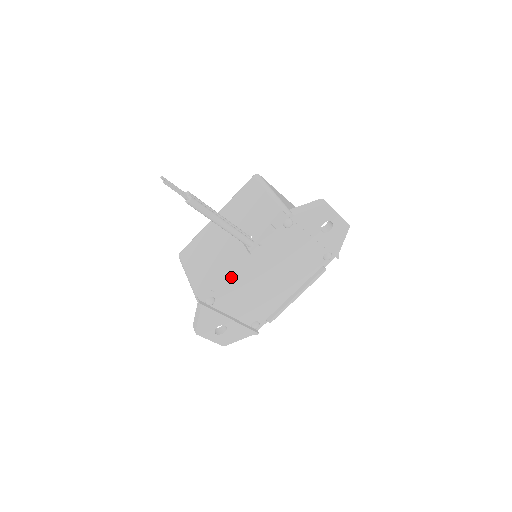
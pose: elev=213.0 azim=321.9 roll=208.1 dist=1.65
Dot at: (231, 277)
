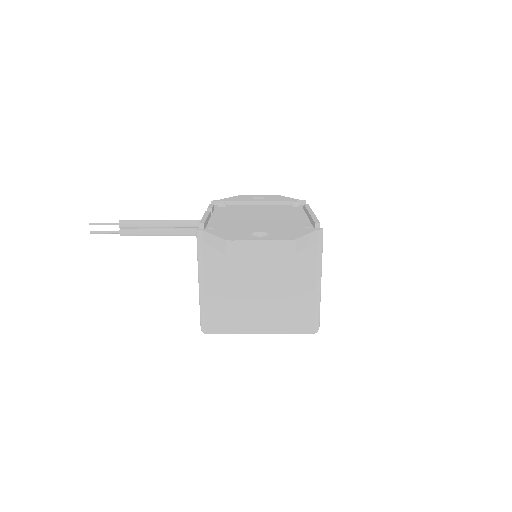
Dot at: (213, 224)
